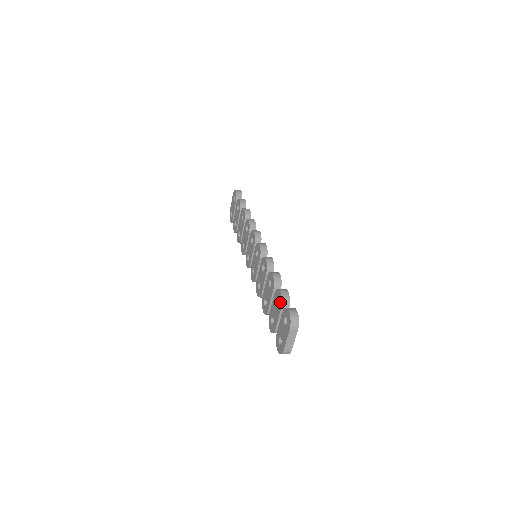
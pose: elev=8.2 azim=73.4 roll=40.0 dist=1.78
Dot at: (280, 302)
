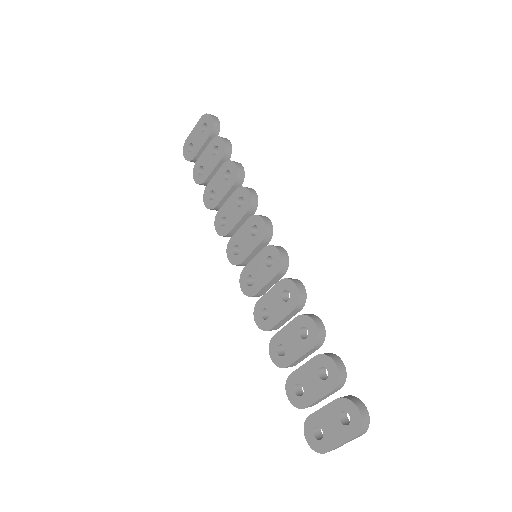
Dot at: (333, 381)
